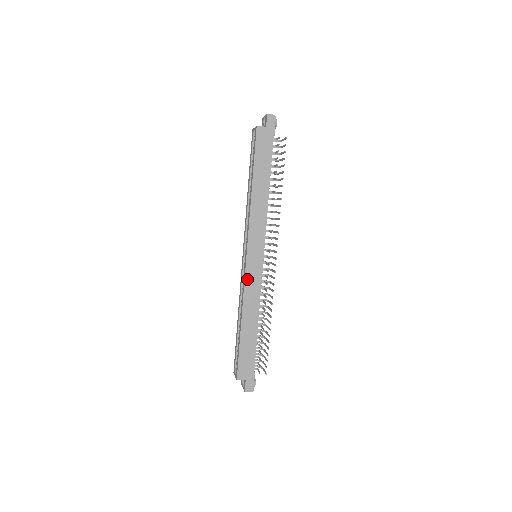
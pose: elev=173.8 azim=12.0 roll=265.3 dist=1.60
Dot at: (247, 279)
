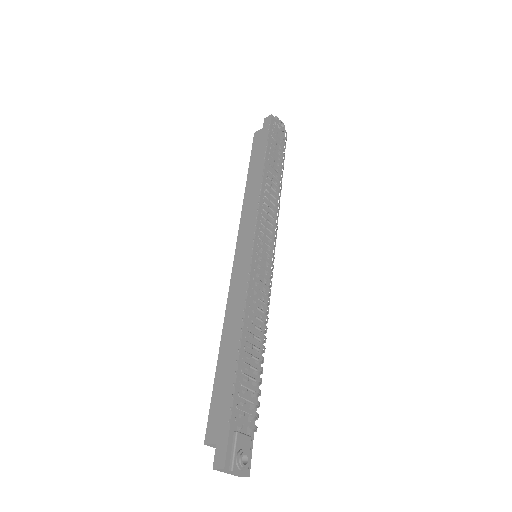
Dot at: (233, 281)
